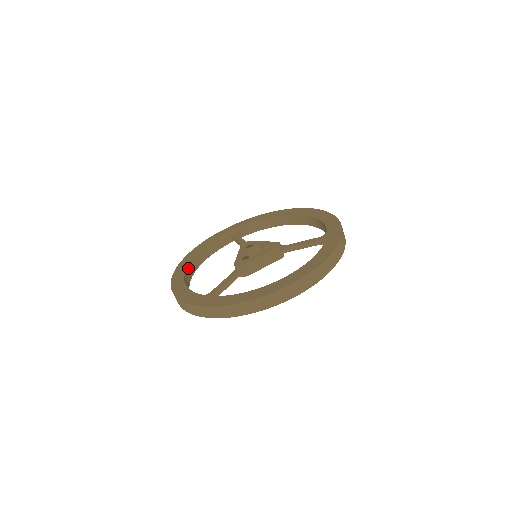
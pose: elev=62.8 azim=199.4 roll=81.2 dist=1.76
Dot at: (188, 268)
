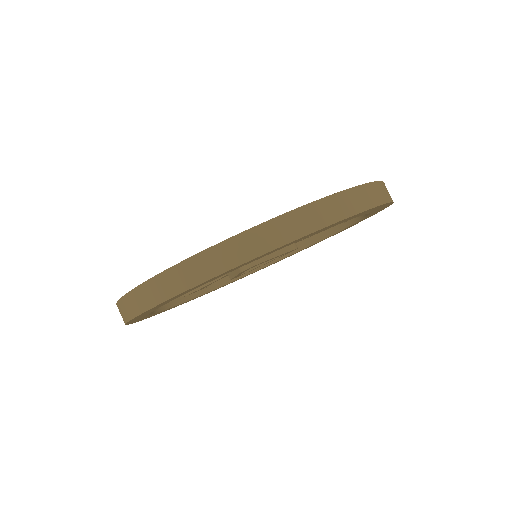
Dot at: occluded
